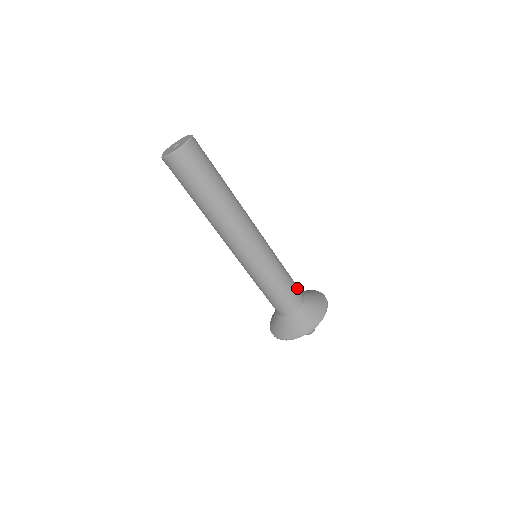
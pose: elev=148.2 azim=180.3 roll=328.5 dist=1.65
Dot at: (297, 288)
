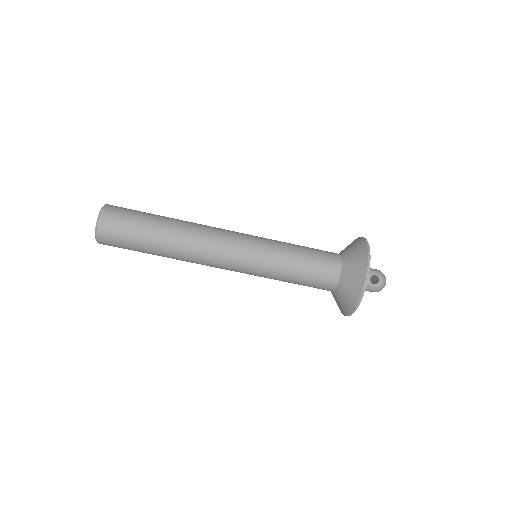
Dot at: (321, 250)
